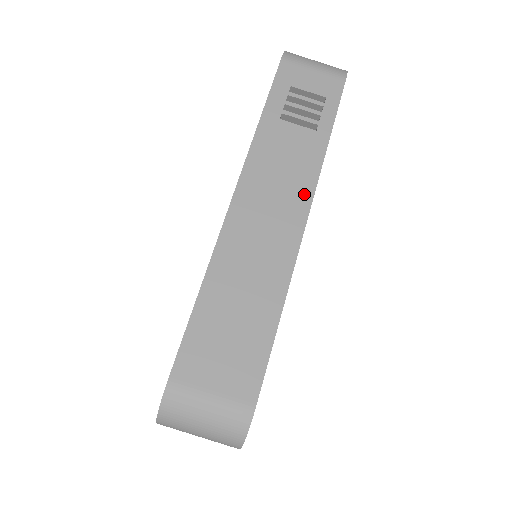
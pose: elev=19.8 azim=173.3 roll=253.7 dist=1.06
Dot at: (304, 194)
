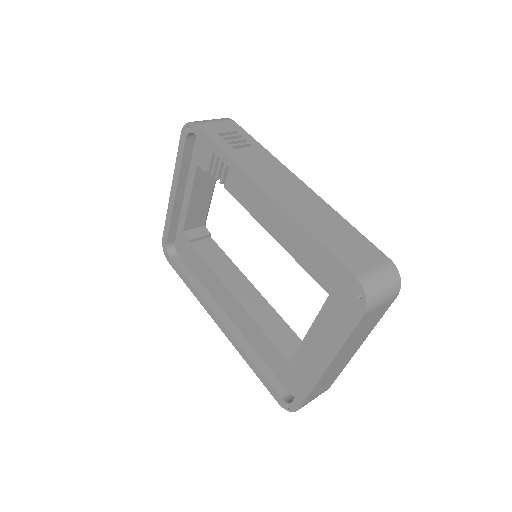
Dot at: (287, 173)
